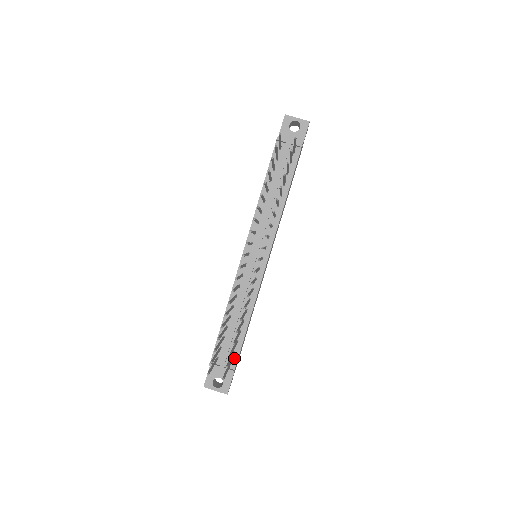
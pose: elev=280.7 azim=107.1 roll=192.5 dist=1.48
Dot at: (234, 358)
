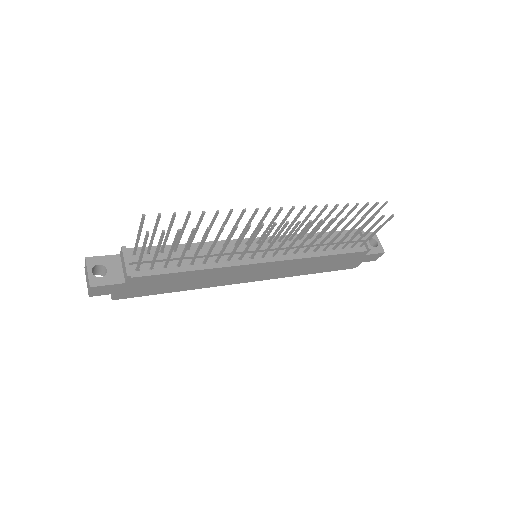
Dot at: (145, 271)
